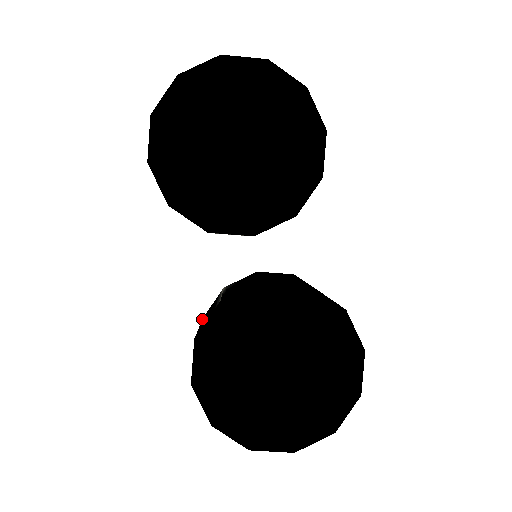
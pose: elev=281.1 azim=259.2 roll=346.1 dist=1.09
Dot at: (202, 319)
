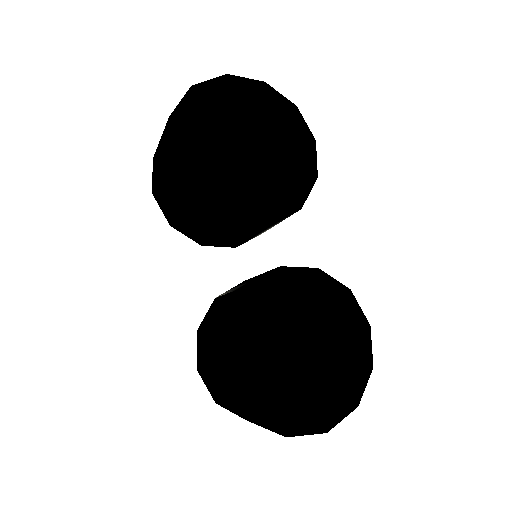
Dot at: (200, 328)
